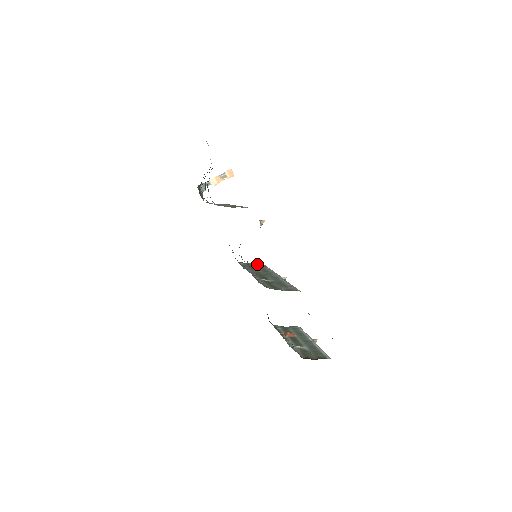
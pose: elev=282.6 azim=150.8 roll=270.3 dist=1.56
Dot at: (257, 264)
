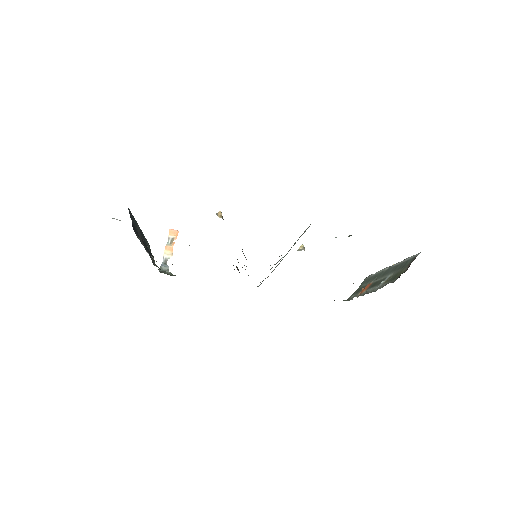
Dot at: occluded
